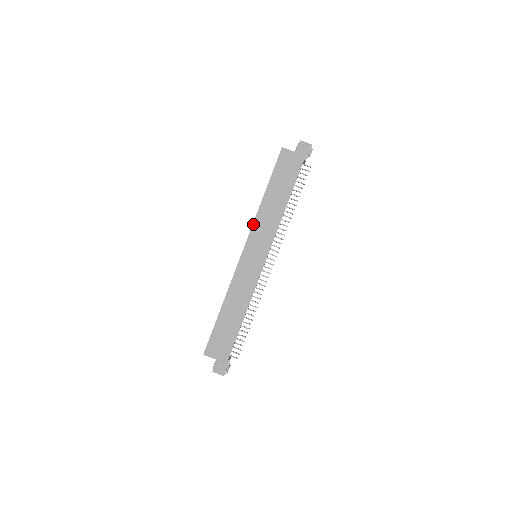
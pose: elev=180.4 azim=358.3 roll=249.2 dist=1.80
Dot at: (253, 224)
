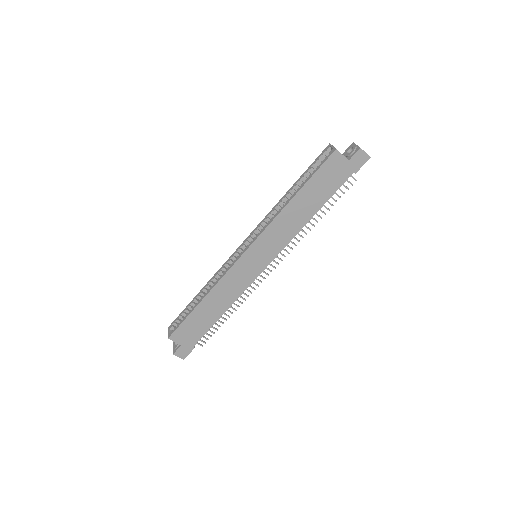
Dot at: (267, 227)
